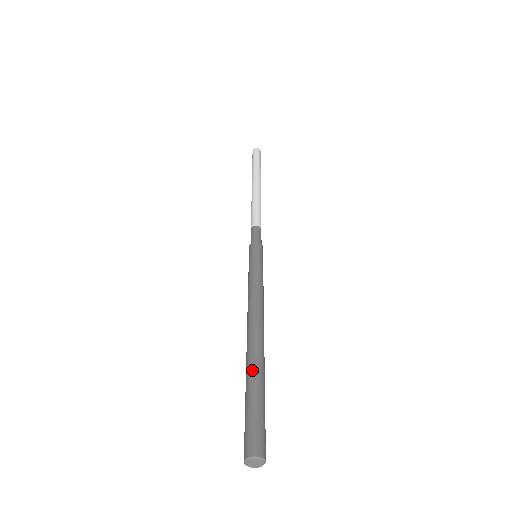
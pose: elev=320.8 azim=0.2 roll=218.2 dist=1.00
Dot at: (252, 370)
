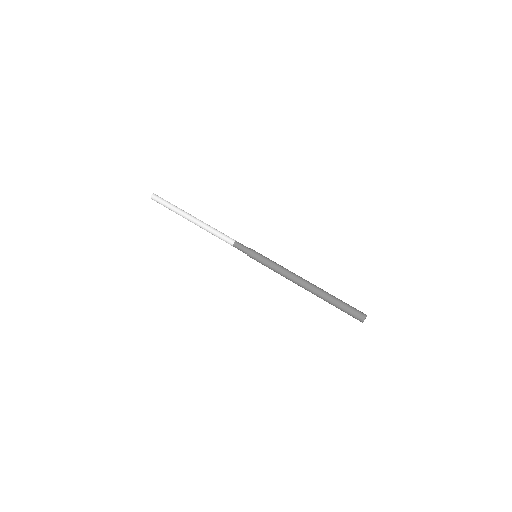
Dot at: (327, 299)
